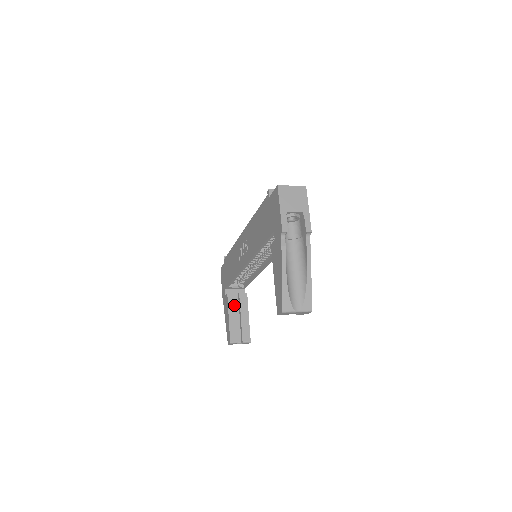
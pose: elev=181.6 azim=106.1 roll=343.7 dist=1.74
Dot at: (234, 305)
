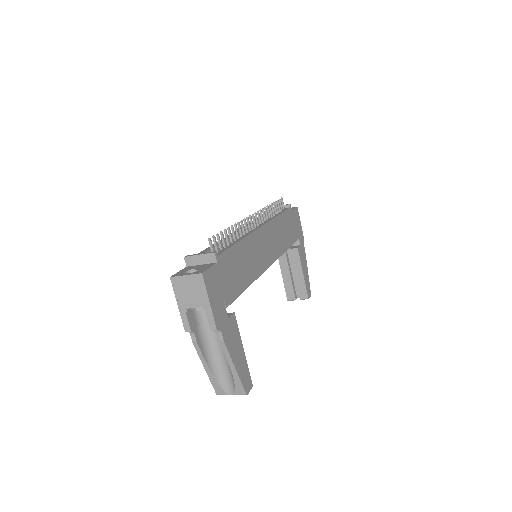
Dot at: (285, 263)
